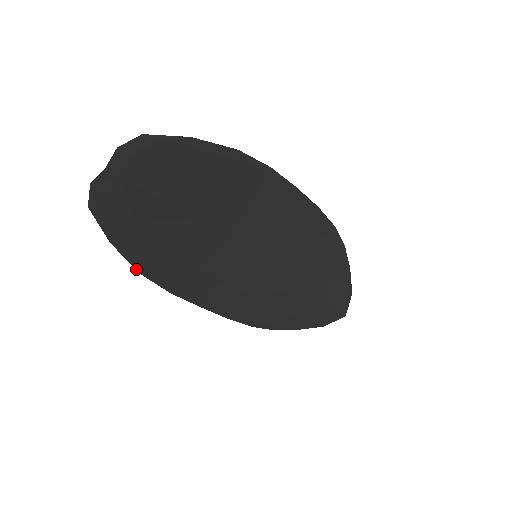
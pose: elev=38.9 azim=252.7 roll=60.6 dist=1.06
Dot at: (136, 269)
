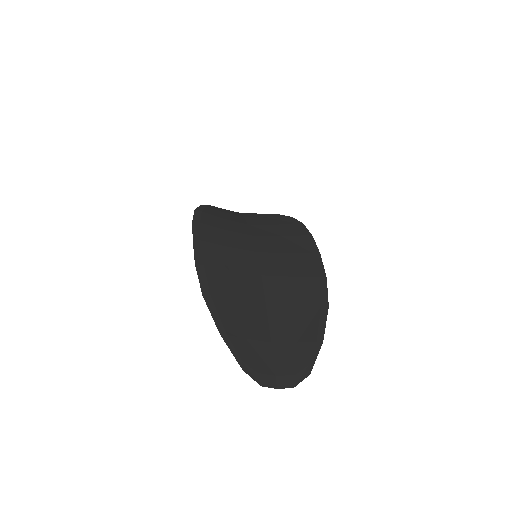
Dot at: (206, 302)
